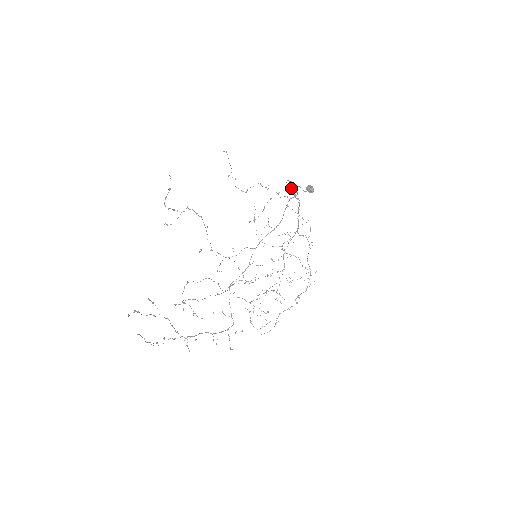
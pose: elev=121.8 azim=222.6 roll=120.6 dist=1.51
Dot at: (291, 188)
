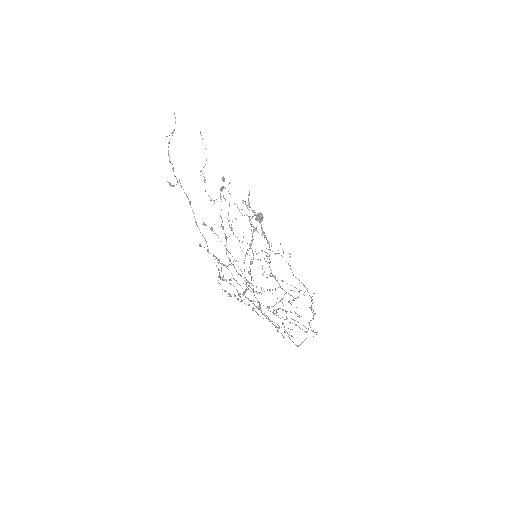
Dot at: (249, 206)
